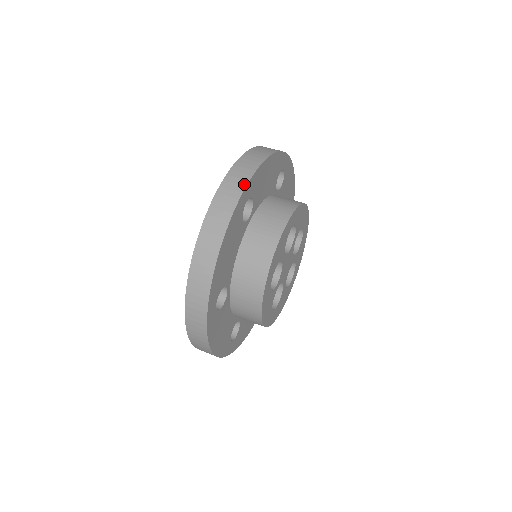
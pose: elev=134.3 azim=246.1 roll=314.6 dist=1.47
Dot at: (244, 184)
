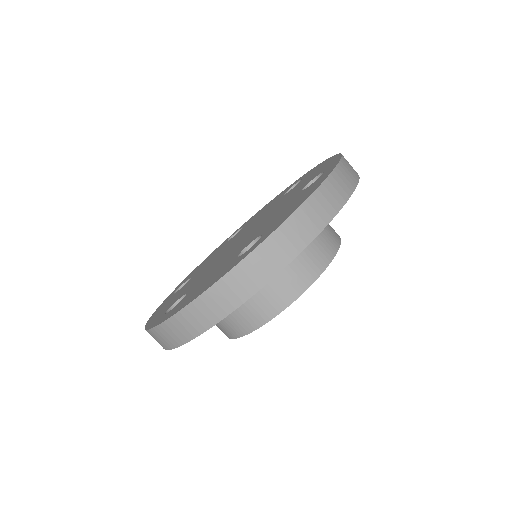
Dot at: (171, 346)
